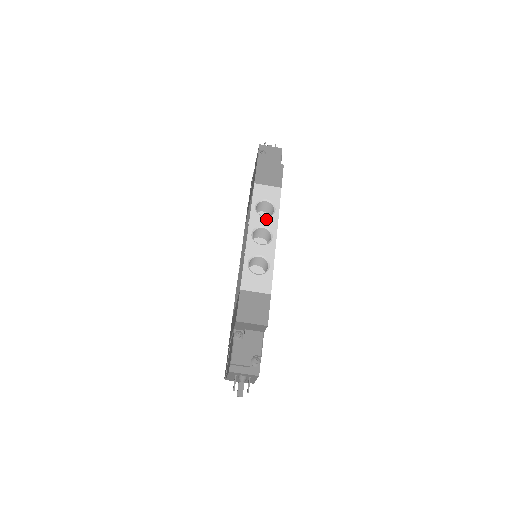
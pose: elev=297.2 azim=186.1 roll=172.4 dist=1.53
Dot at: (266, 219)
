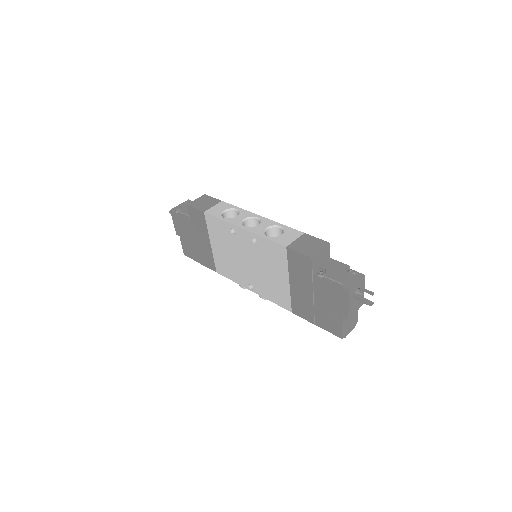
Dot at: (240, 216)
